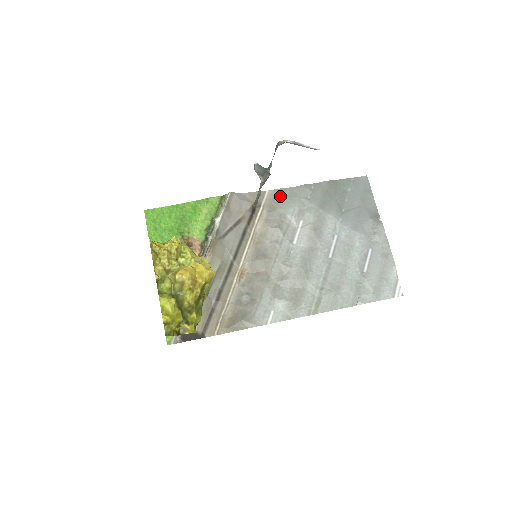
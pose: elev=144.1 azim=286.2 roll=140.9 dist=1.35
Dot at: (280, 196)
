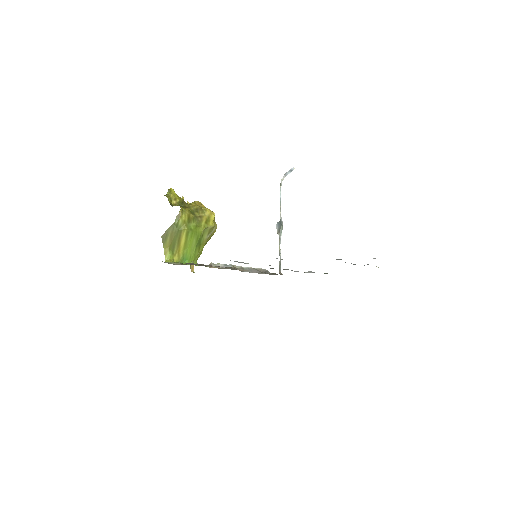
Dot at: occluded
